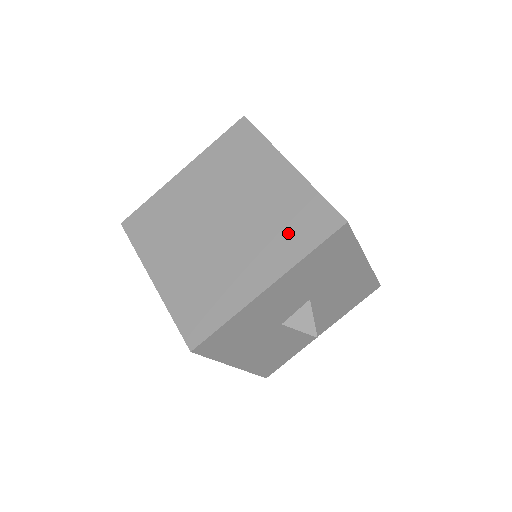
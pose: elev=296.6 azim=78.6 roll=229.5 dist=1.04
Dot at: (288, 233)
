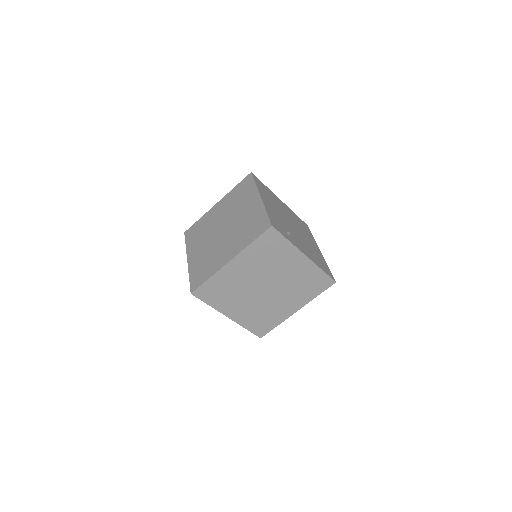
Dot at: (306, 289)
